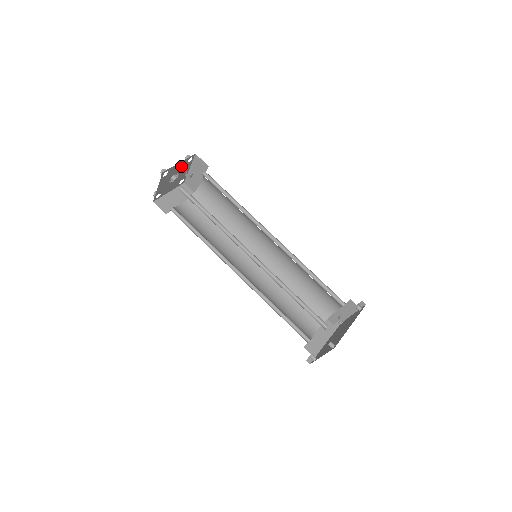
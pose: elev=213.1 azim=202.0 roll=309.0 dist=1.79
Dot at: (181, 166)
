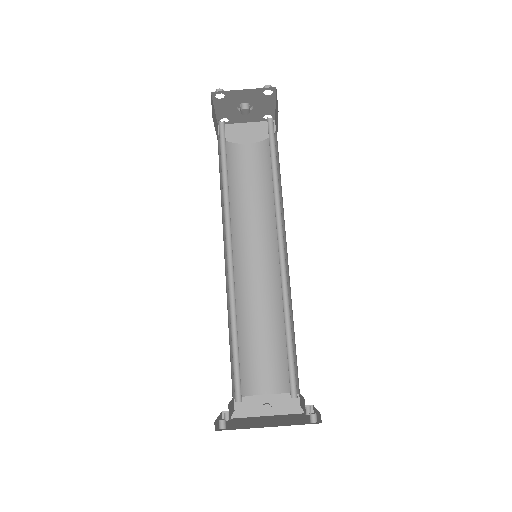
Dot at: (252, 95)
